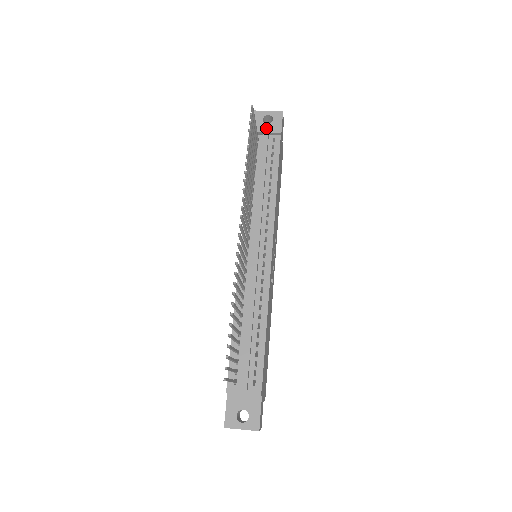
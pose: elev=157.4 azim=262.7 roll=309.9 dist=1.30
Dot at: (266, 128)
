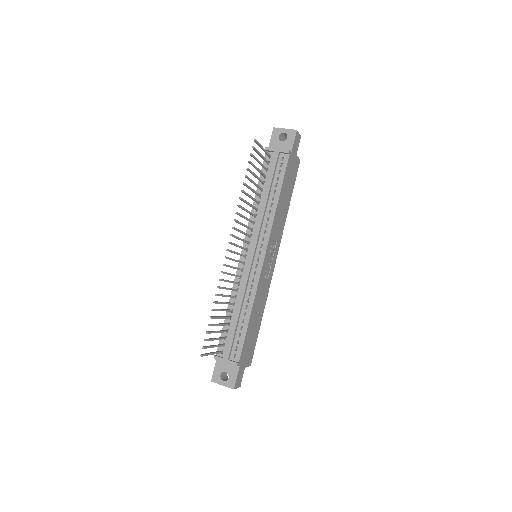
Dot at: (280, 145)
